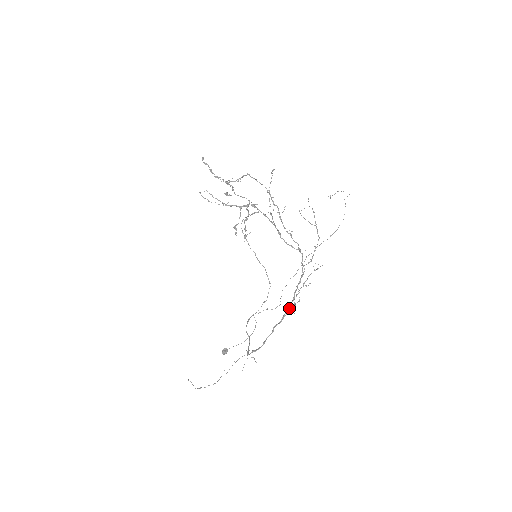
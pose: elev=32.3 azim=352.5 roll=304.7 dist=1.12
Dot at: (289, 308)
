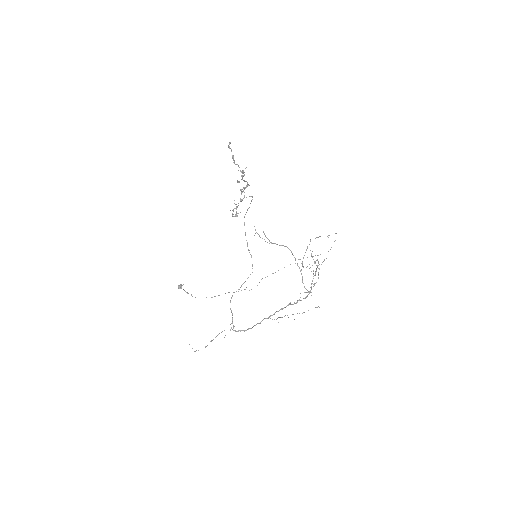
Dot at: occluded
